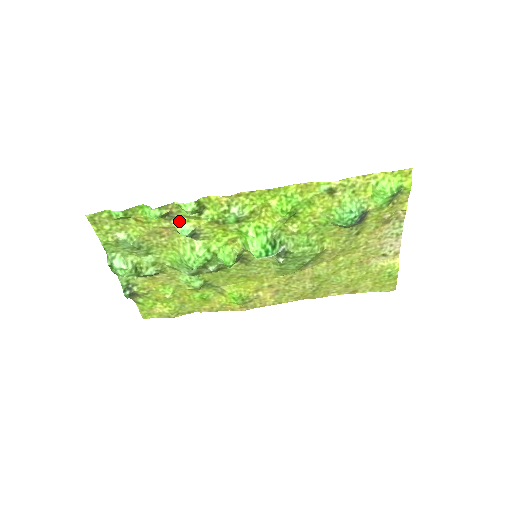
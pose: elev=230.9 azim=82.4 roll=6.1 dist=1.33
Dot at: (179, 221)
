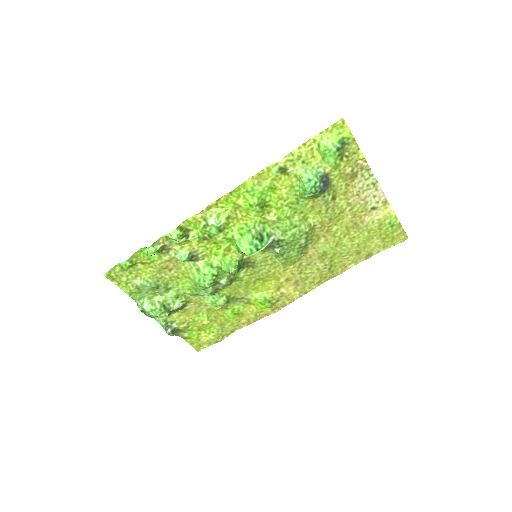
Dot at: (175, 250)
